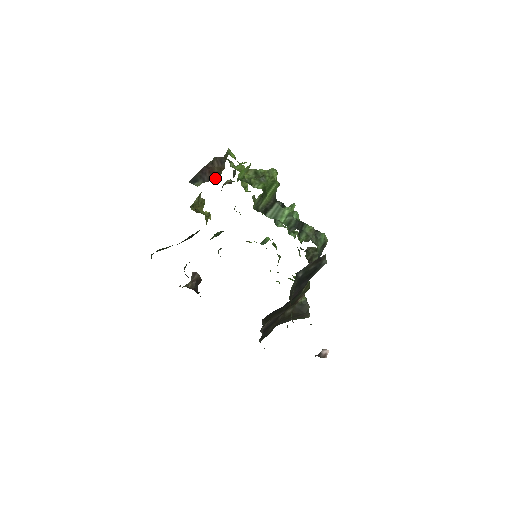
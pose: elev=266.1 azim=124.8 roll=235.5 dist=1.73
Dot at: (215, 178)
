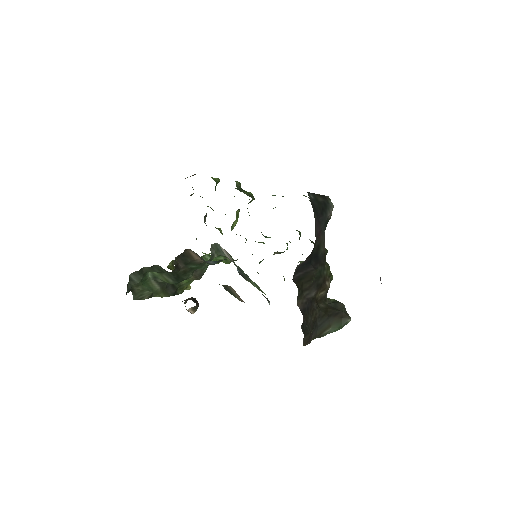
Dot at: occluded
